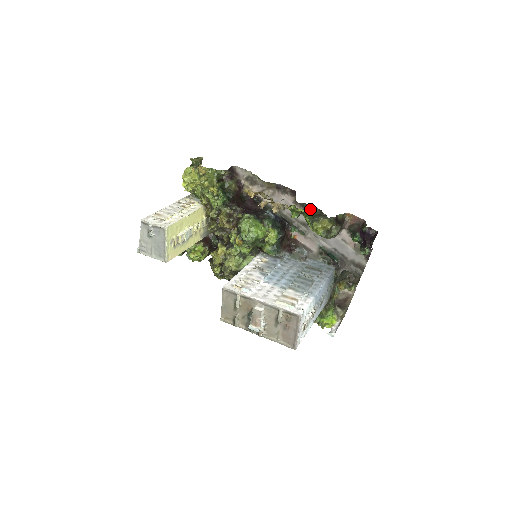
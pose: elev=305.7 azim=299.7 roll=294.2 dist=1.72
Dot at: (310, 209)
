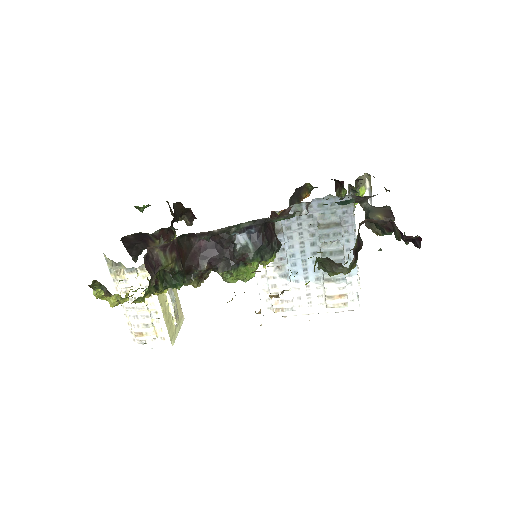
Dot at: (314, 268)
